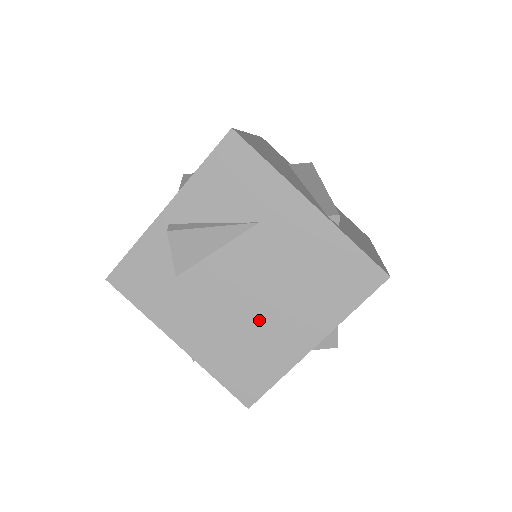
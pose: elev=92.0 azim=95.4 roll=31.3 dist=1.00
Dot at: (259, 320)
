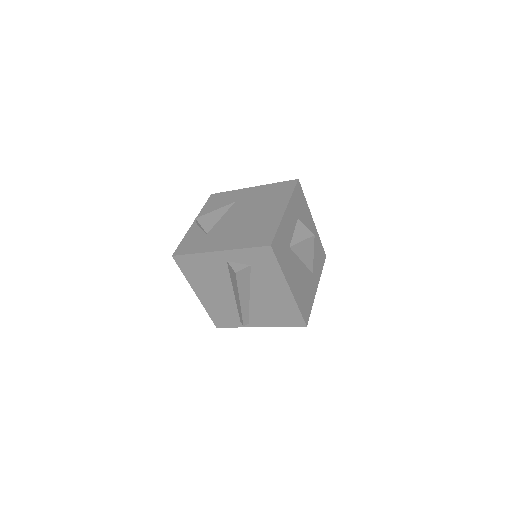
Dot at: (254, 220)
